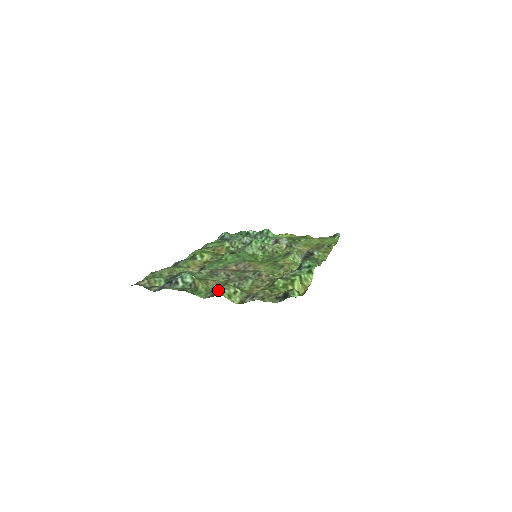
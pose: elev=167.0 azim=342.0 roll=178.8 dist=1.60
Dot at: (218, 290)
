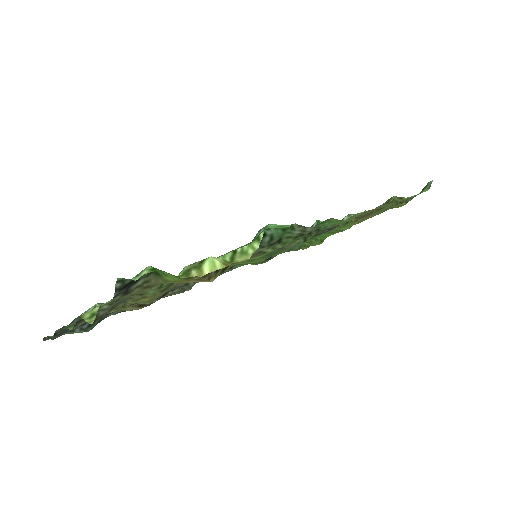
Dot at: occluded
